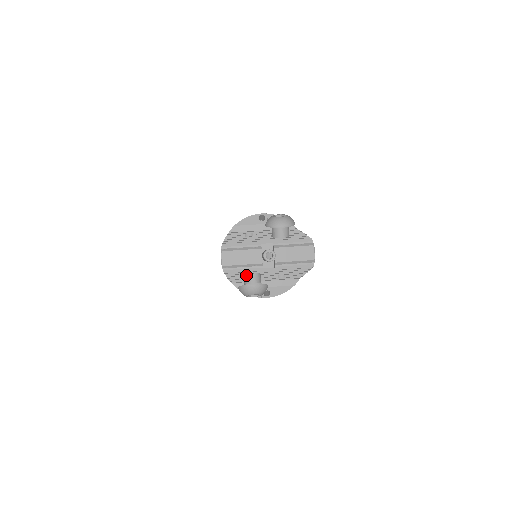
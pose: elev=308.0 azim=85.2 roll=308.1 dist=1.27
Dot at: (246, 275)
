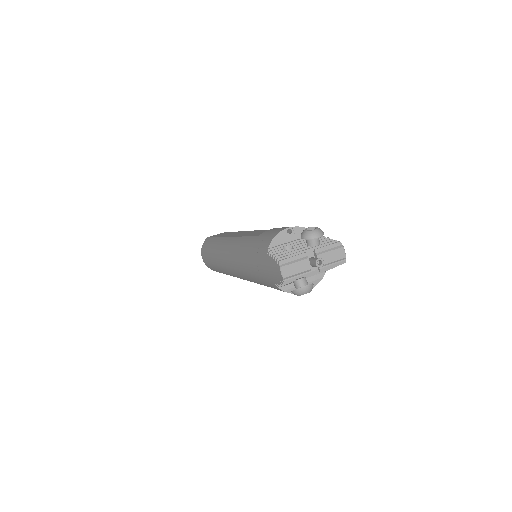
Dot at: (296, 280)
